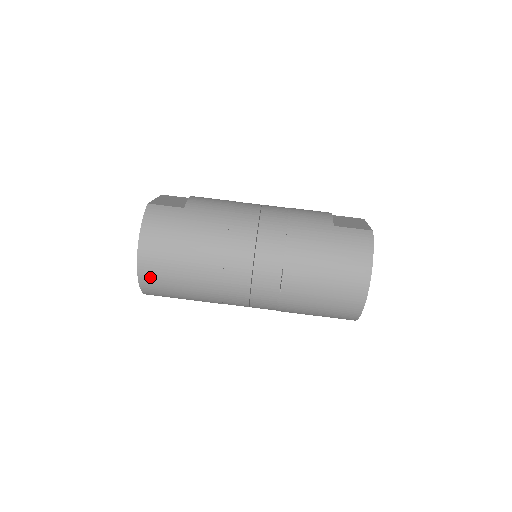
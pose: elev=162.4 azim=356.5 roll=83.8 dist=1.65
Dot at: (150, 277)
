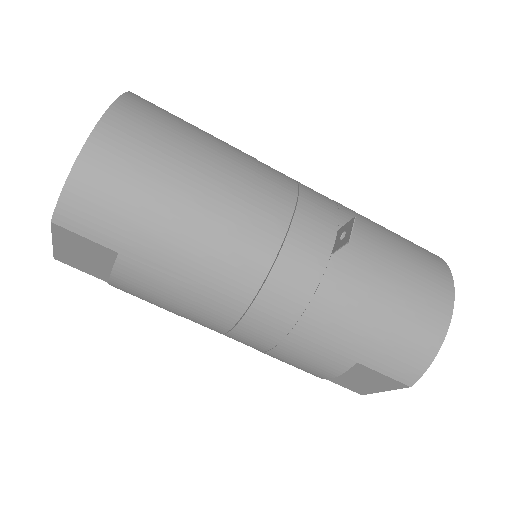
Dot at: (106, 161)
